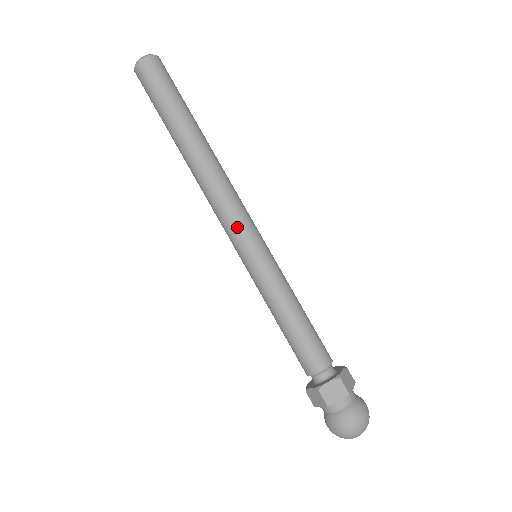
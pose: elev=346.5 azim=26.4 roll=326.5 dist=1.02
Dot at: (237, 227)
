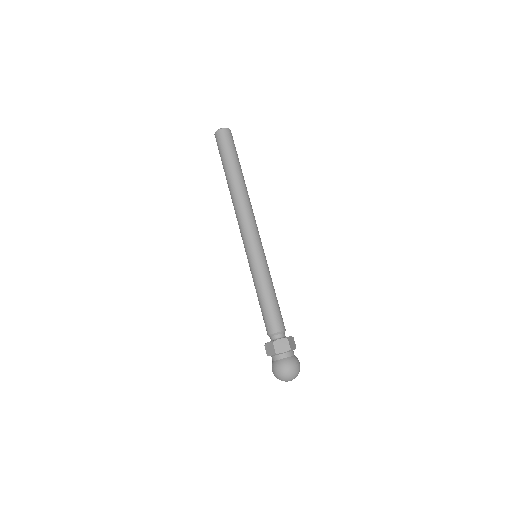
Dot at: (243, 238)
